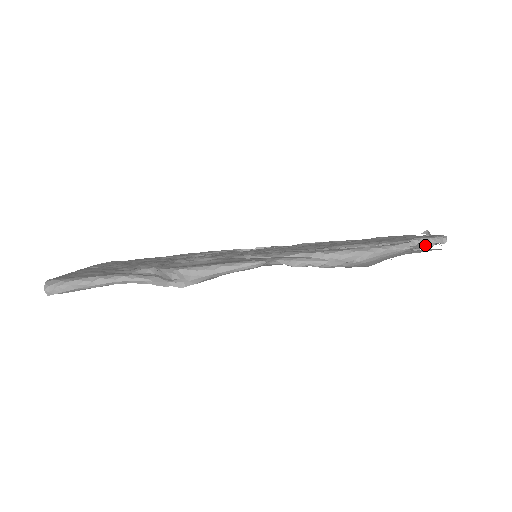
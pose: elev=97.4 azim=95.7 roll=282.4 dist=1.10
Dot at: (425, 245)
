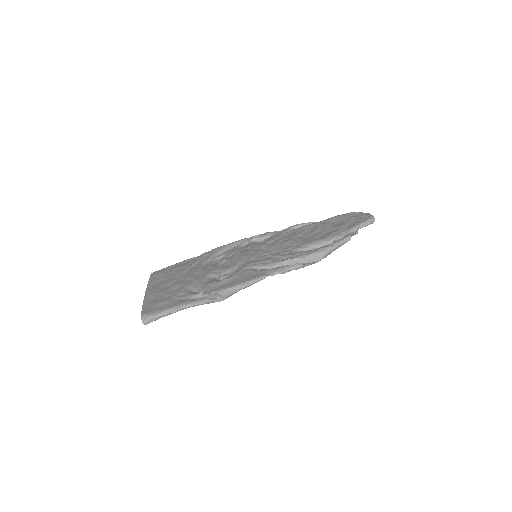
Dot at: occluded
